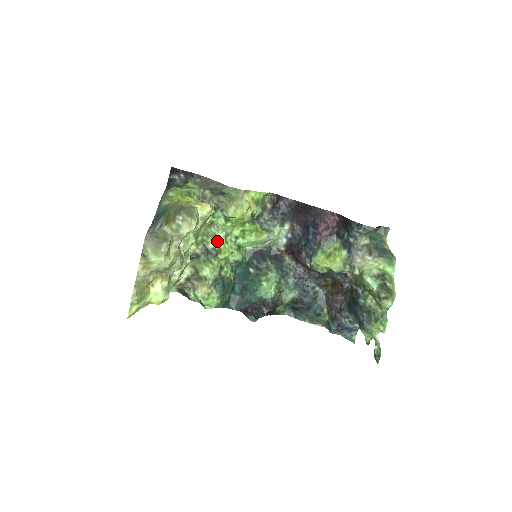
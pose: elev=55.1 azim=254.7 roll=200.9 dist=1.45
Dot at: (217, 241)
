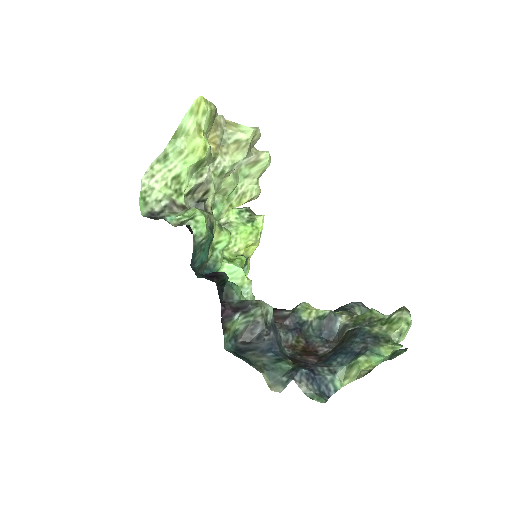
Dot at: occluded
